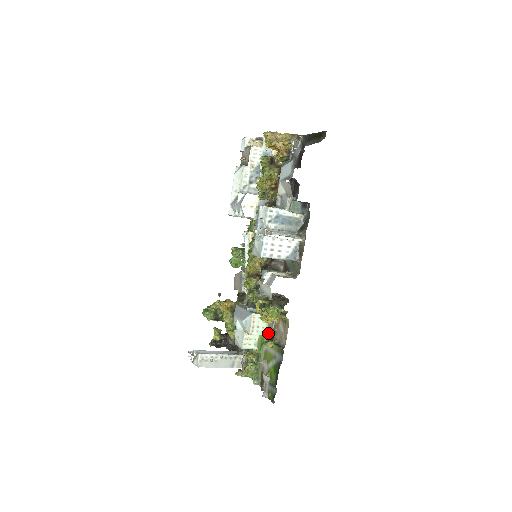
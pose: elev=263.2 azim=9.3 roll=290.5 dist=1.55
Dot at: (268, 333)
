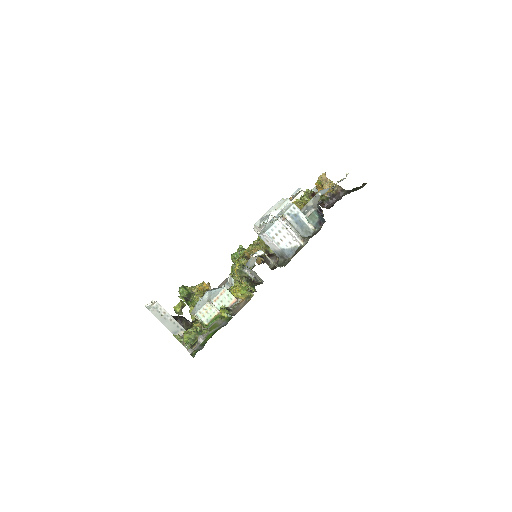
Dot at: occluded
